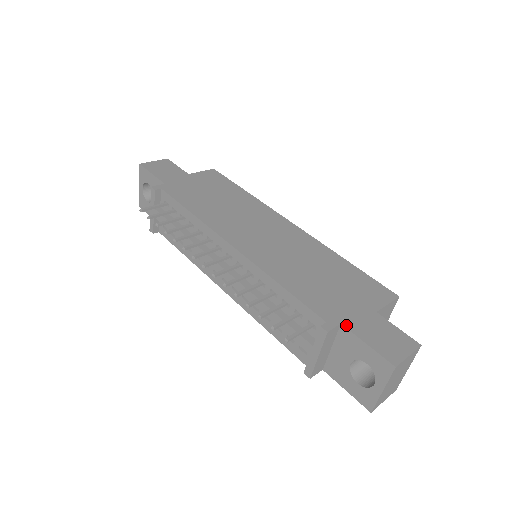
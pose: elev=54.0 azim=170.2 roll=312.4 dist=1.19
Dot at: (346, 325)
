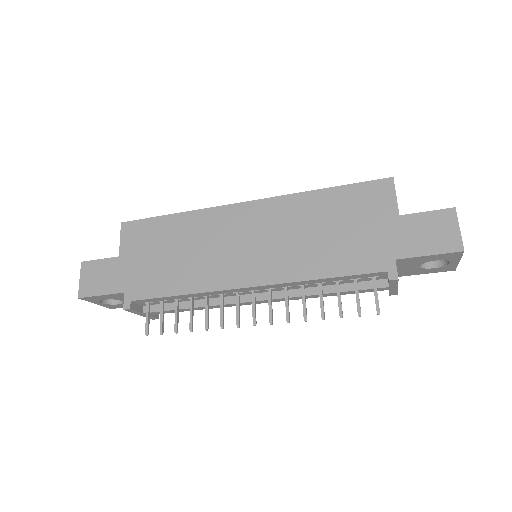
Dot at: (400, 257)
